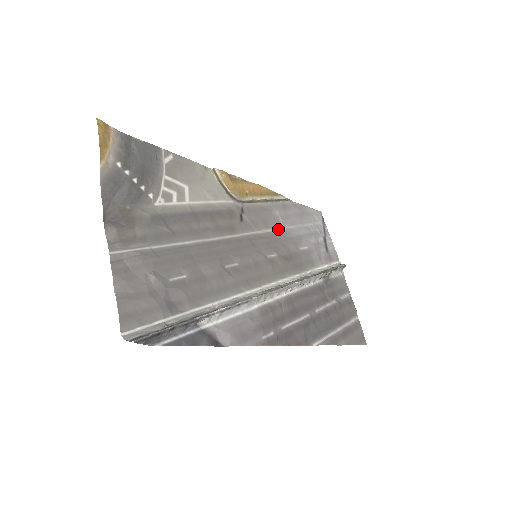
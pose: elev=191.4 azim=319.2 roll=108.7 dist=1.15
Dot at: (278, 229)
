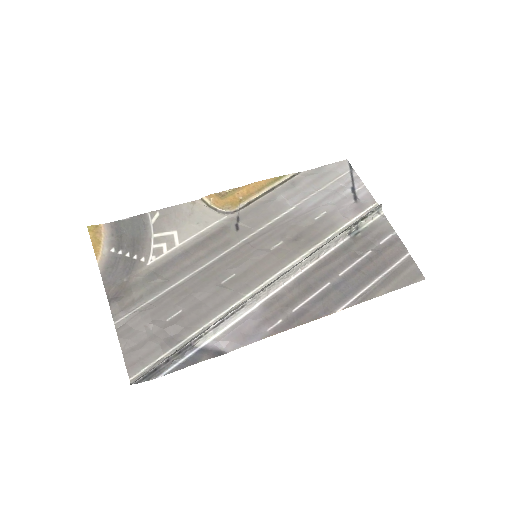
Dot at: (284, 213)
